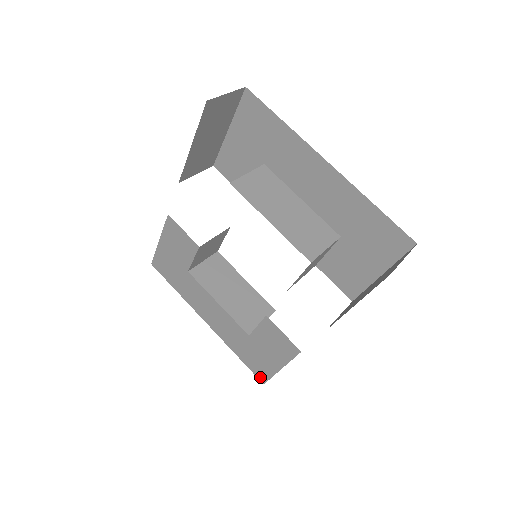
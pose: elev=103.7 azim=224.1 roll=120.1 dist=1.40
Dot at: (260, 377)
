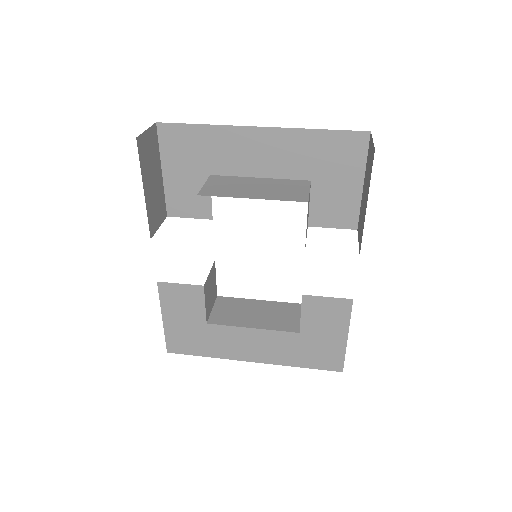
Dot at: (335, 368)
